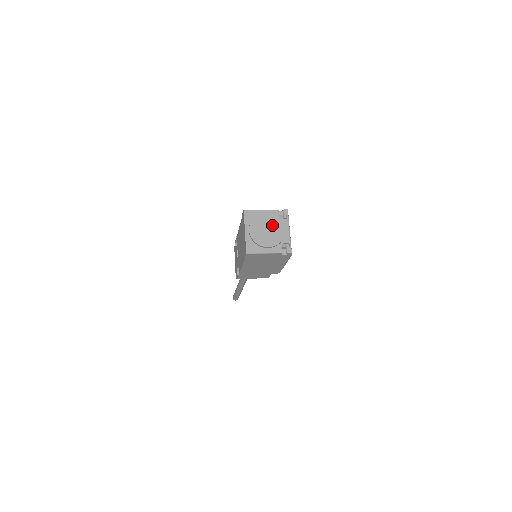
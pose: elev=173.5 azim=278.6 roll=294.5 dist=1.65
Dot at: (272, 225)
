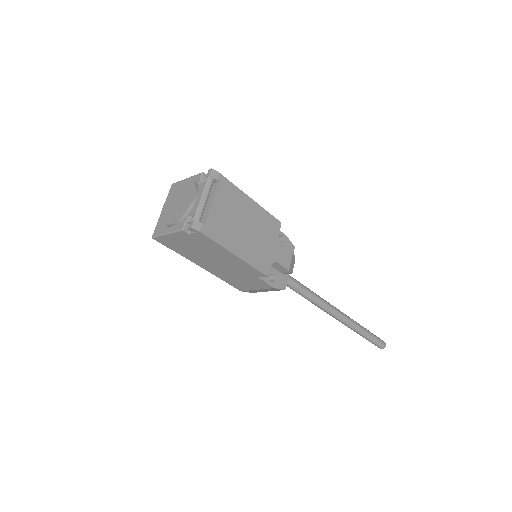
Dot at: (185, 194)
